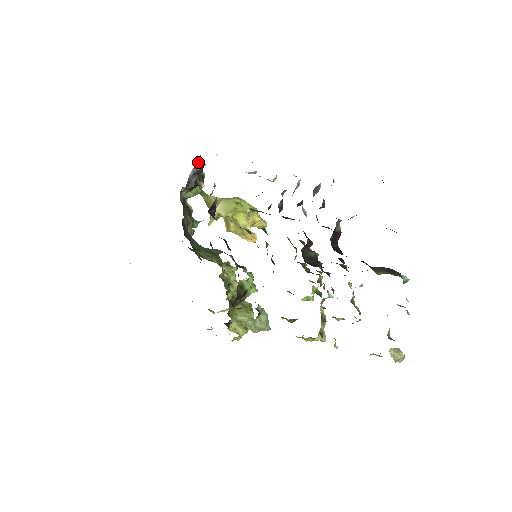
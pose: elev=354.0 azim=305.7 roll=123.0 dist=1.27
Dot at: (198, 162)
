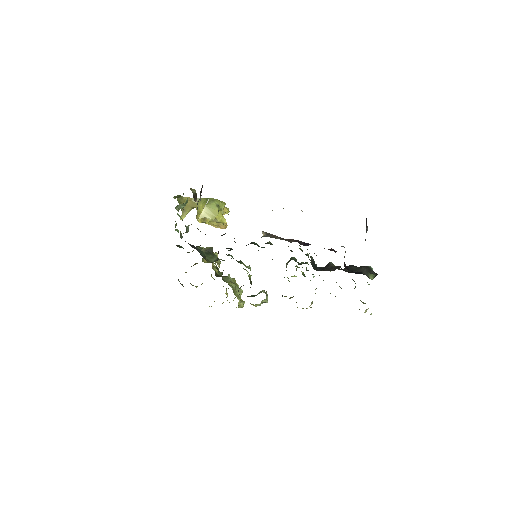
Dot at: occluded
